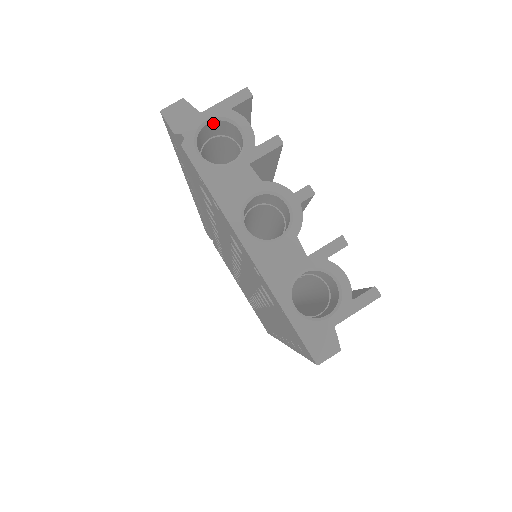
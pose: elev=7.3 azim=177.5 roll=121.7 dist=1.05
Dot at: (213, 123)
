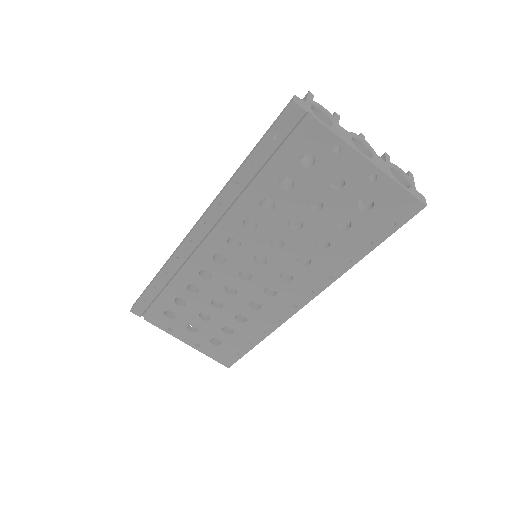
Dot at: occluded
